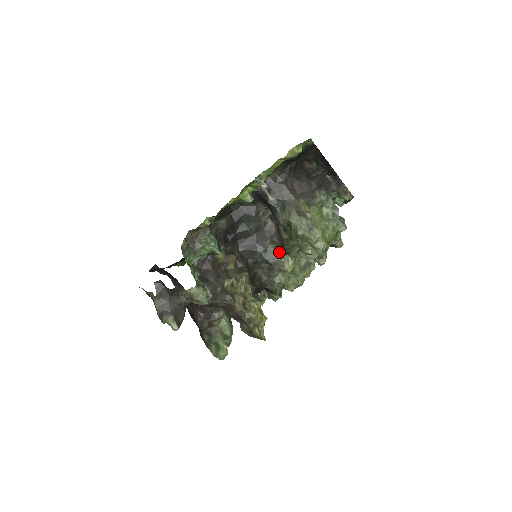
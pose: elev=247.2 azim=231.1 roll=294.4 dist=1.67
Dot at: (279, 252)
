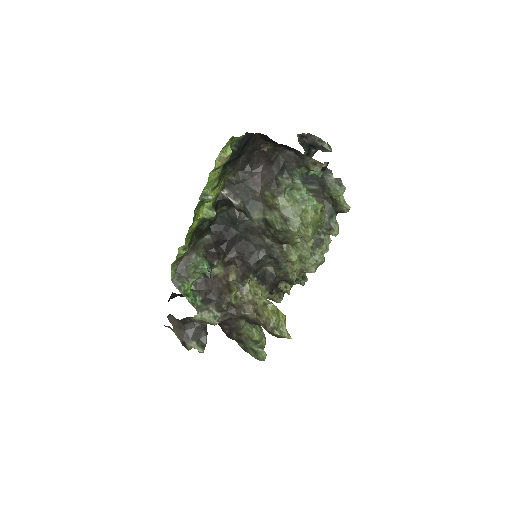
Dot at: (278, 244)
